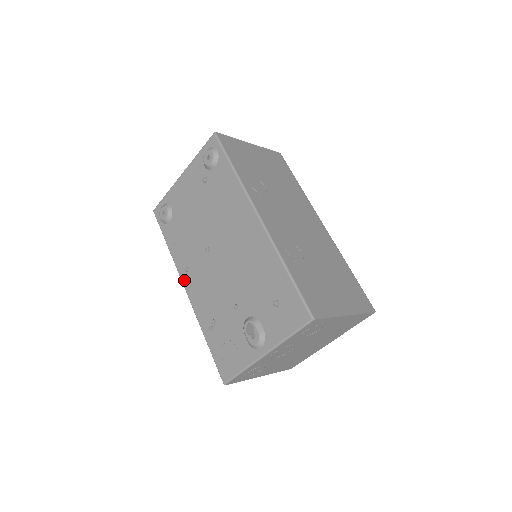
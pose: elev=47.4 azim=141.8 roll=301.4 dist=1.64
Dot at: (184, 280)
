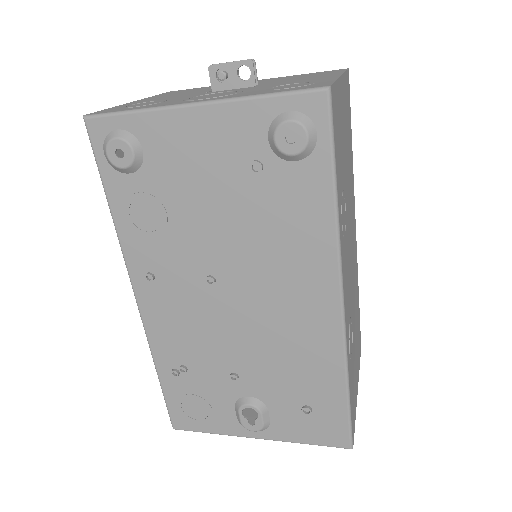
Dot at: (138, 287)
